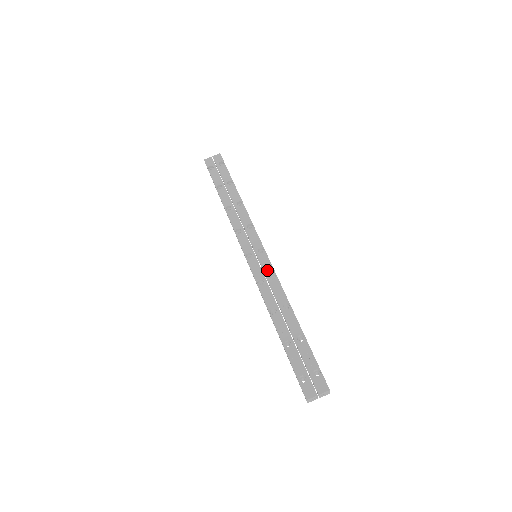
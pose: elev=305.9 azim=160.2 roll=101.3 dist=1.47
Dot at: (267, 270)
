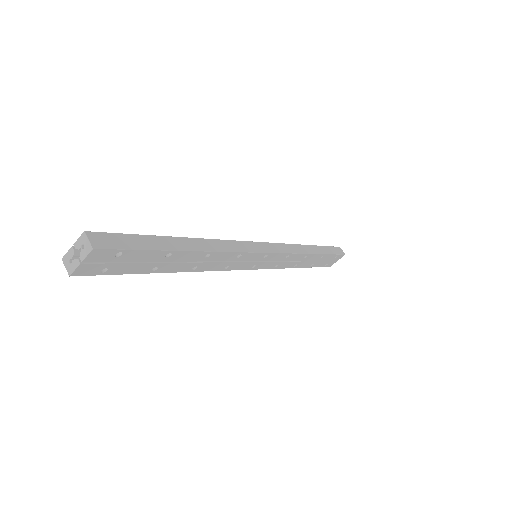
Dot at: occluded
